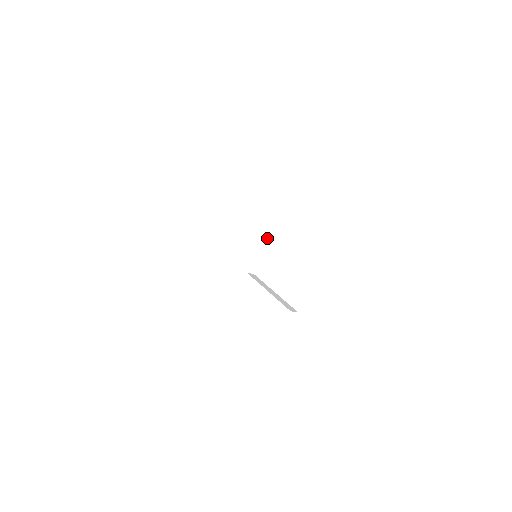
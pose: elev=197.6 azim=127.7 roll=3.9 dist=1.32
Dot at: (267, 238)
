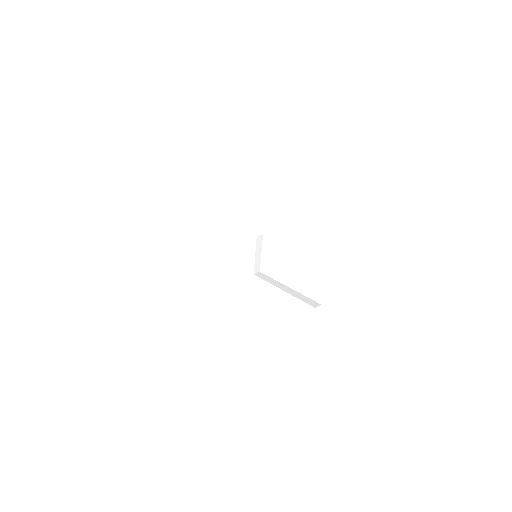
Dot at: (261, 238)
